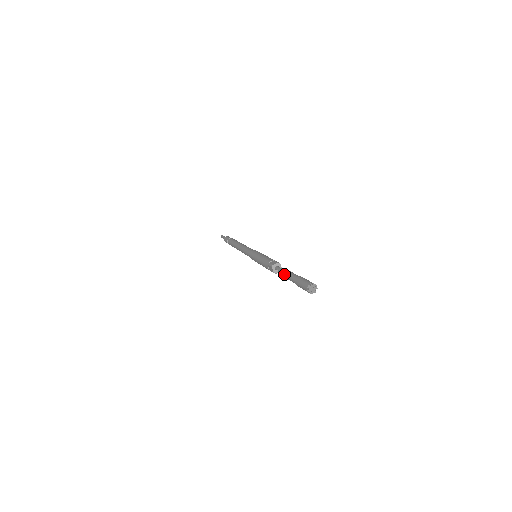
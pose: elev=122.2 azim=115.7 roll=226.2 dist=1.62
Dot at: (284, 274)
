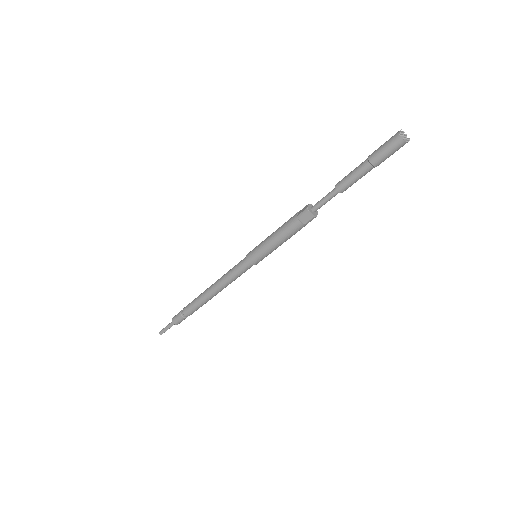
Dot at: (339, 187)
